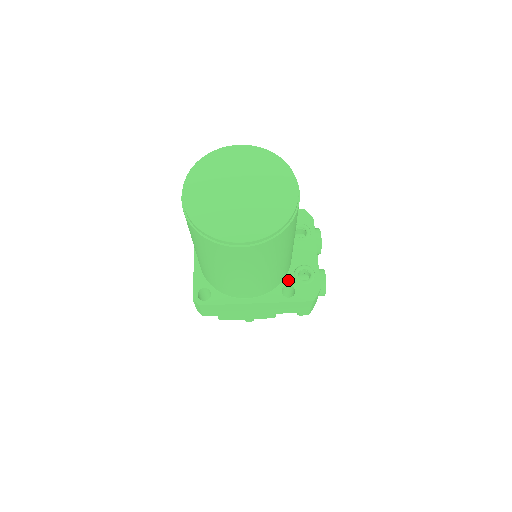
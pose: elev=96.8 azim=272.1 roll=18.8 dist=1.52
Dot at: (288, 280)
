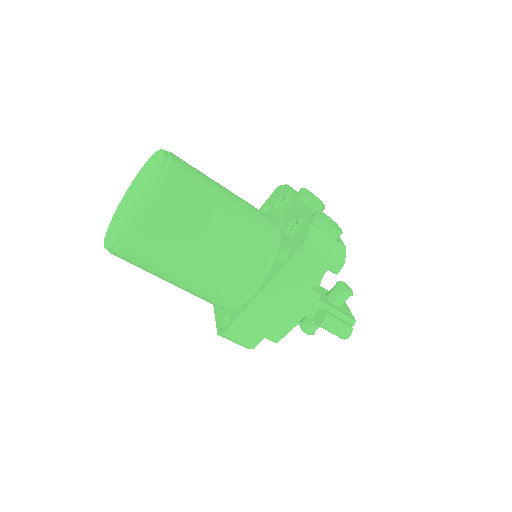
Dot at: (281, 246)
